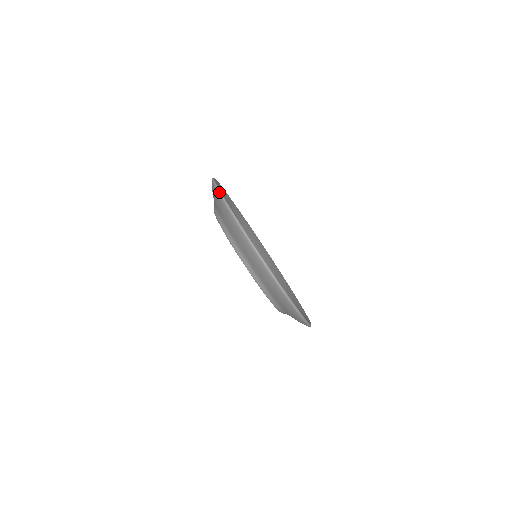
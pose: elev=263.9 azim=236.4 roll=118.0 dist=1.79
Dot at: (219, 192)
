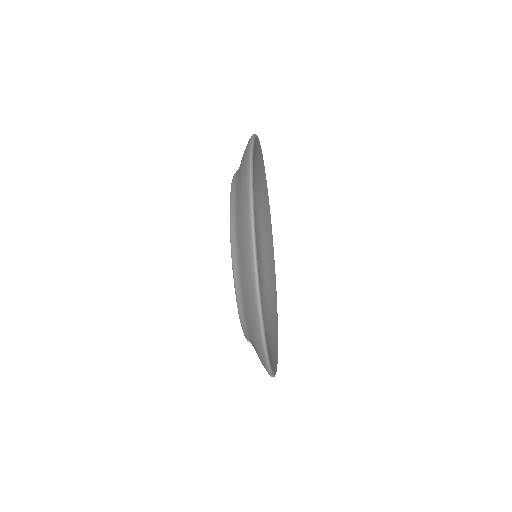
Dot at: (261, 326)
